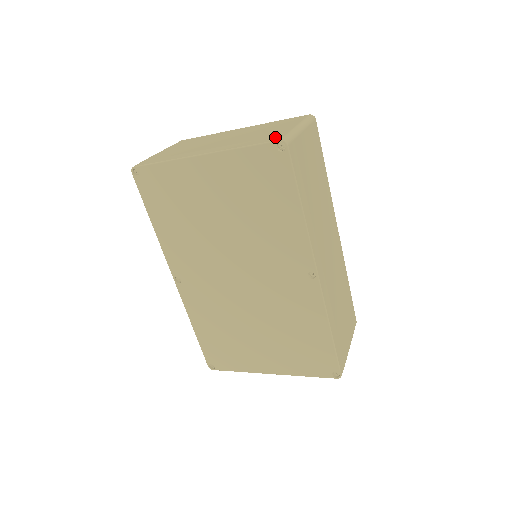
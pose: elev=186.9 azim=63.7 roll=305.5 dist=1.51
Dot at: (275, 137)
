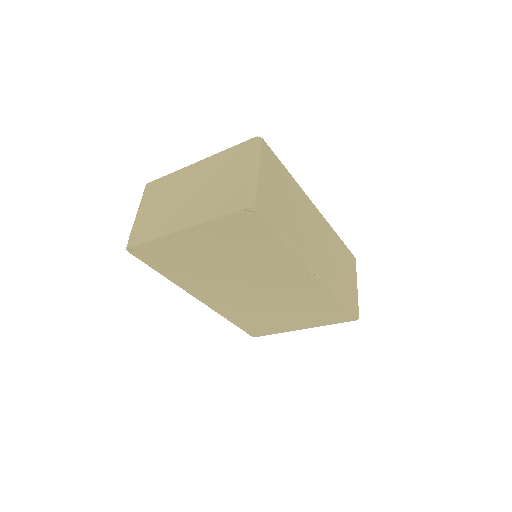
Dot at: (240, 200)
